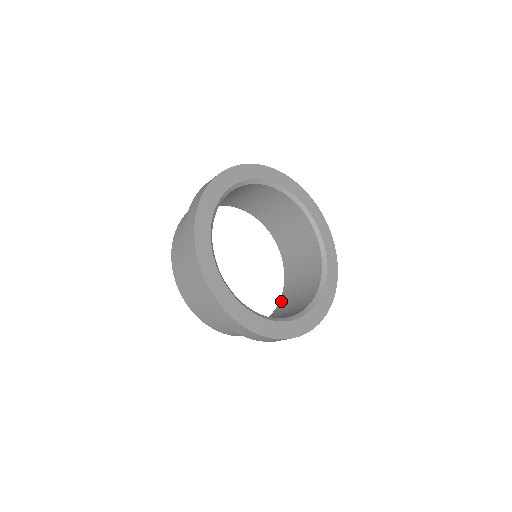
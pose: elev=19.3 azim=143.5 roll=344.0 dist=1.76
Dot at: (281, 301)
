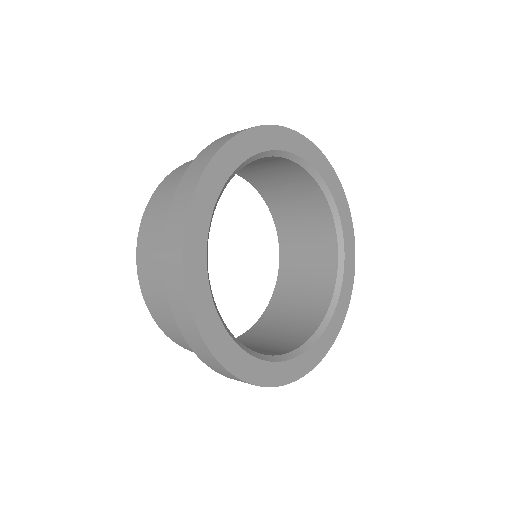
Dot at: occluded
